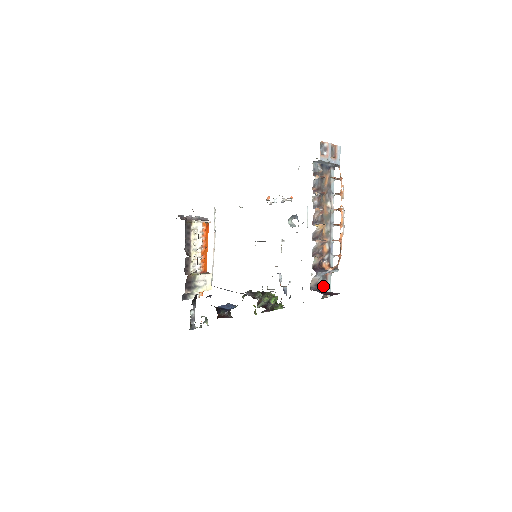
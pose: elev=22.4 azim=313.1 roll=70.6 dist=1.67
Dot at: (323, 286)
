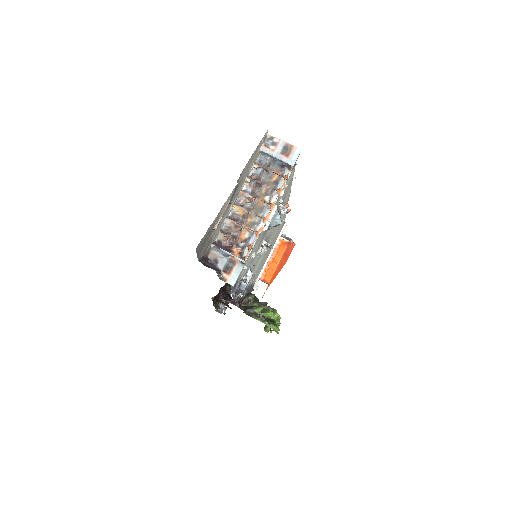
Dot at: (227, 269)
